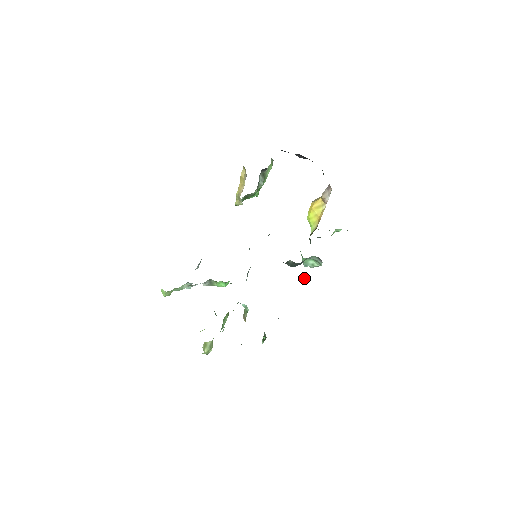
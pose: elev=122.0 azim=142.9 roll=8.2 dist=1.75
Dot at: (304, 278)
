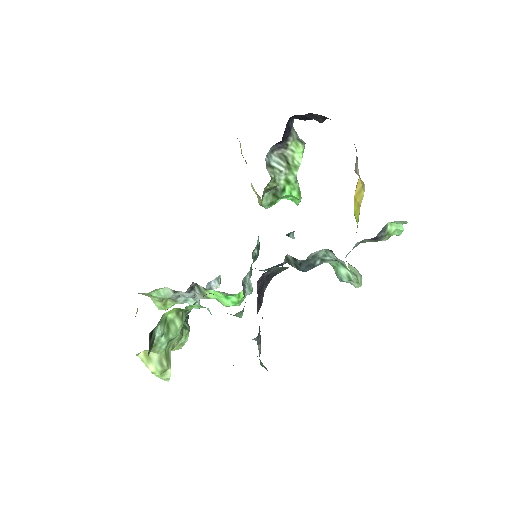
Dot at: occluded
